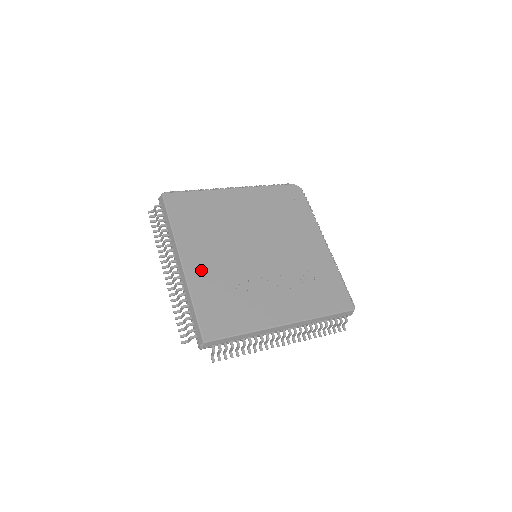
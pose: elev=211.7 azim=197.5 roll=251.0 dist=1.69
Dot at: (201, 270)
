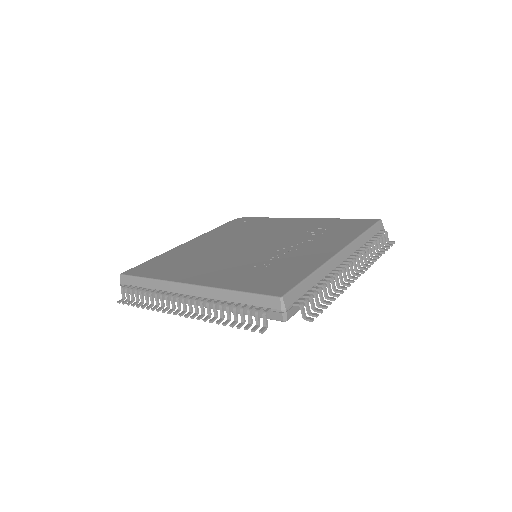
Dot at: (215, 276)
